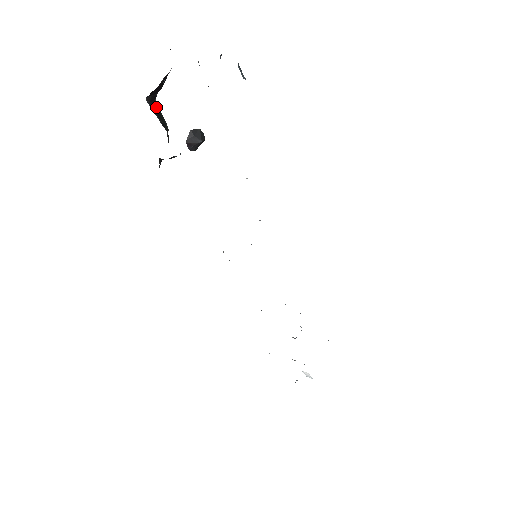
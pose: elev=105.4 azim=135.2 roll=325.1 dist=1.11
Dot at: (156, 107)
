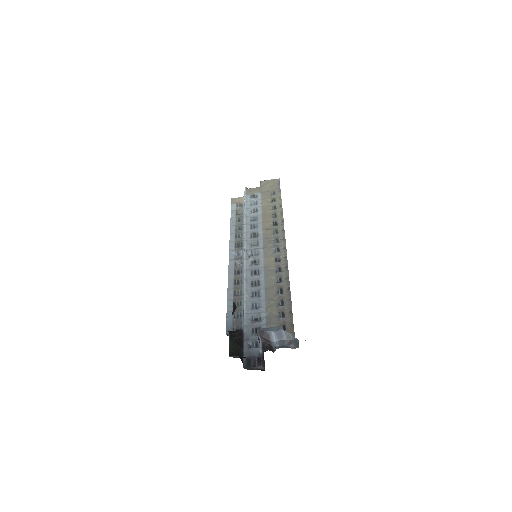
Dot at: (237, 355)
